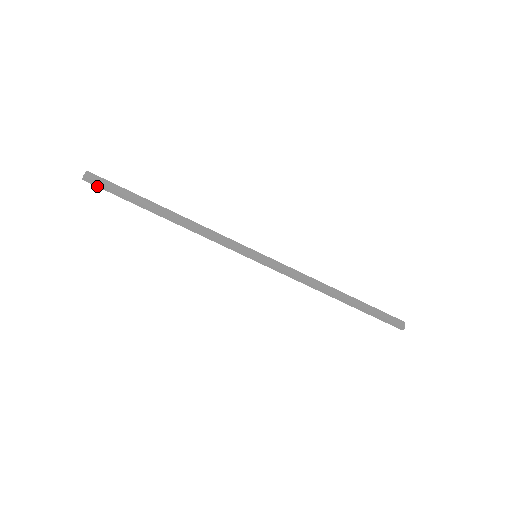
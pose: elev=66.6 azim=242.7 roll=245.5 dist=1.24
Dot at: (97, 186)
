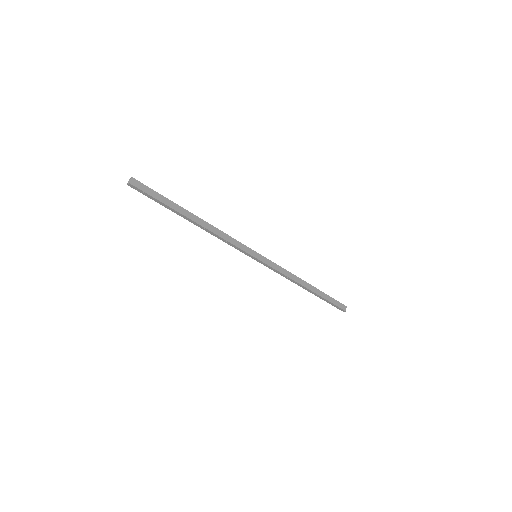
Dot at: occluded
